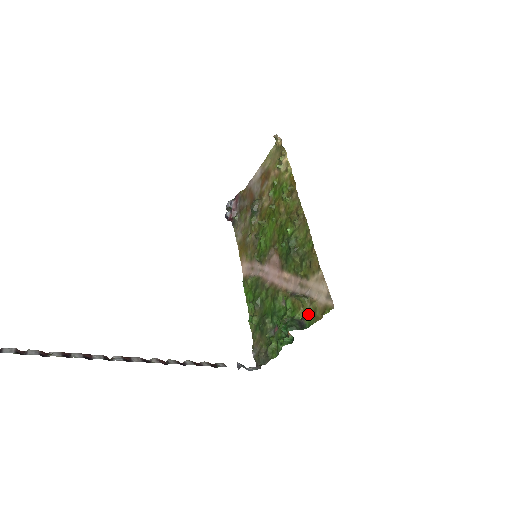
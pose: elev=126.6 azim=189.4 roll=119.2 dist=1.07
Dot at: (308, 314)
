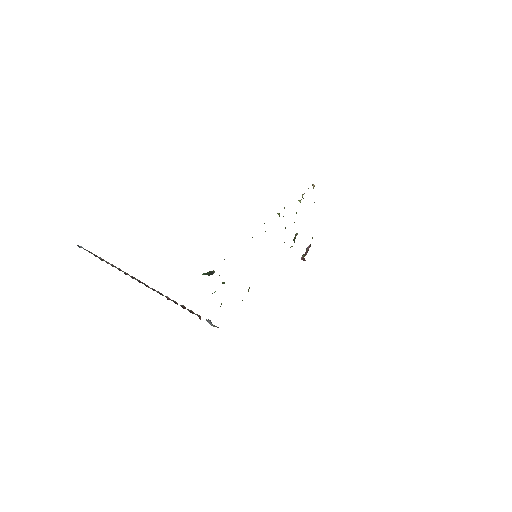
Dot at: occluded
